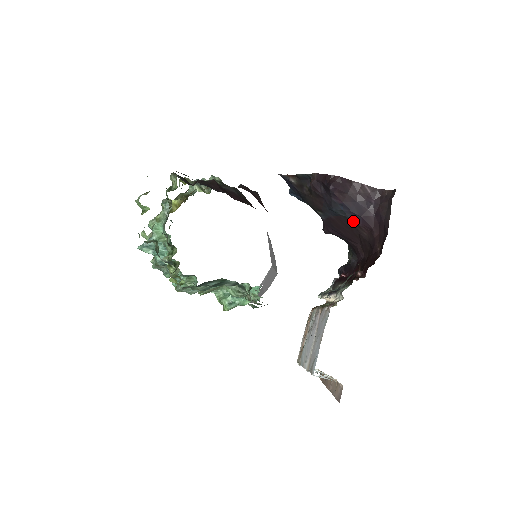
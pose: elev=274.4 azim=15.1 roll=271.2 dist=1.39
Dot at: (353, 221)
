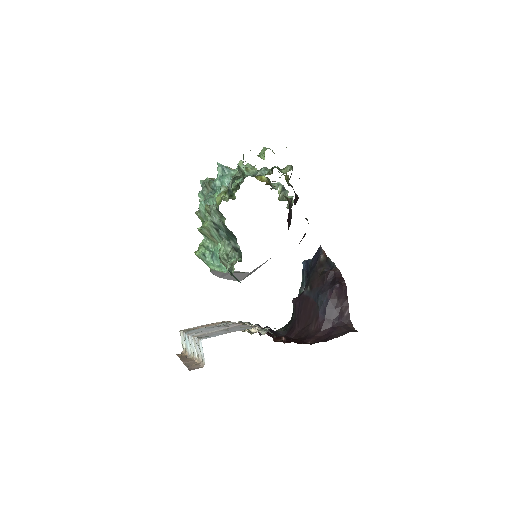
Dot at: (319, 314)
